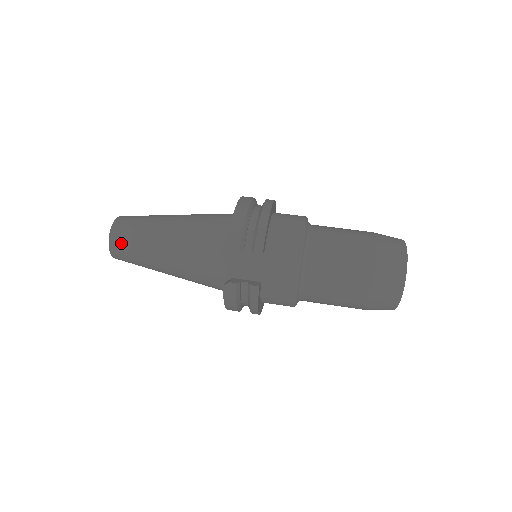
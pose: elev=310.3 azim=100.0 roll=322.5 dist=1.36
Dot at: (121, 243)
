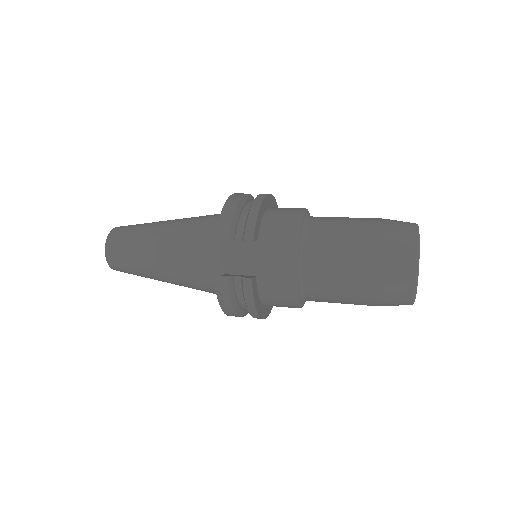
Dot at: (116, 250)
